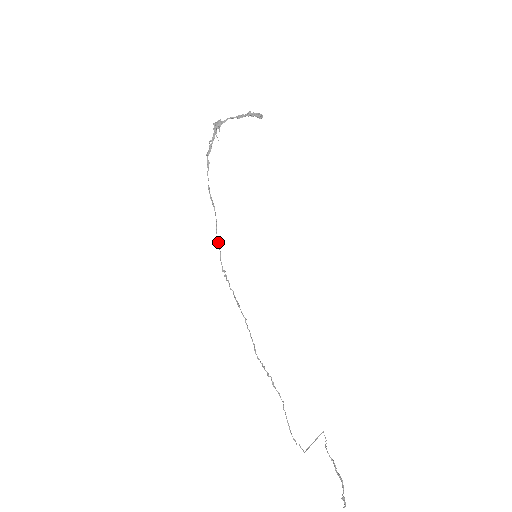
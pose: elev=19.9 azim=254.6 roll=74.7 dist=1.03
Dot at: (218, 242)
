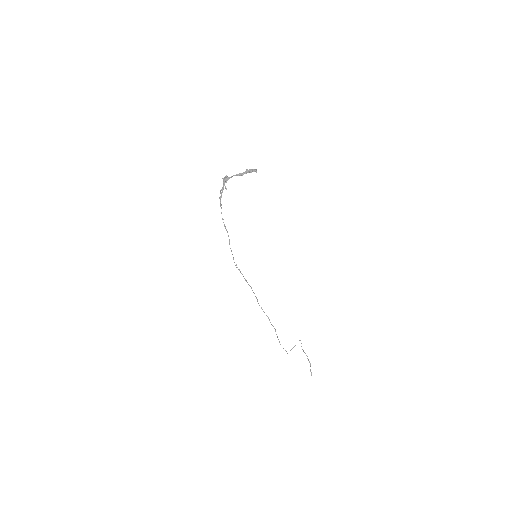
Dot at: (231, 250)
